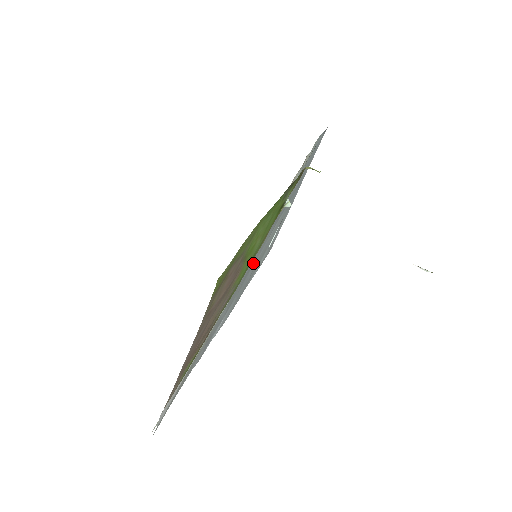
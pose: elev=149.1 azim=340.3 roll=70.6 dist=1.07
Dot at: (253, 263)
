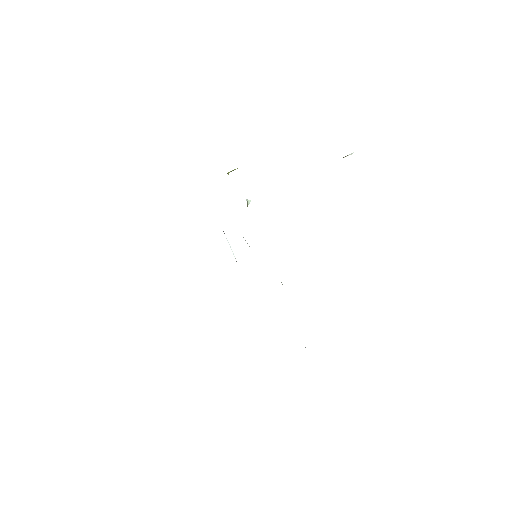
Dot at: occluded
